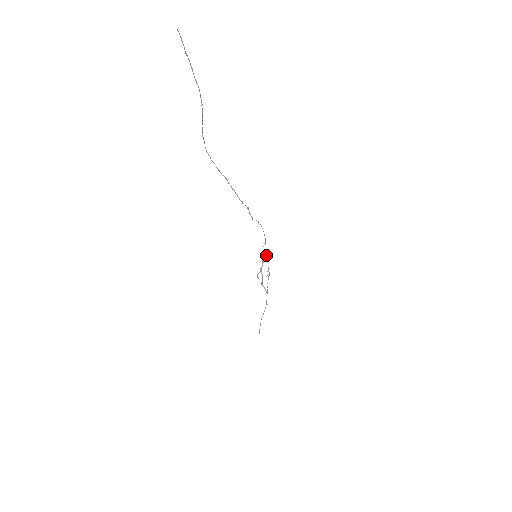
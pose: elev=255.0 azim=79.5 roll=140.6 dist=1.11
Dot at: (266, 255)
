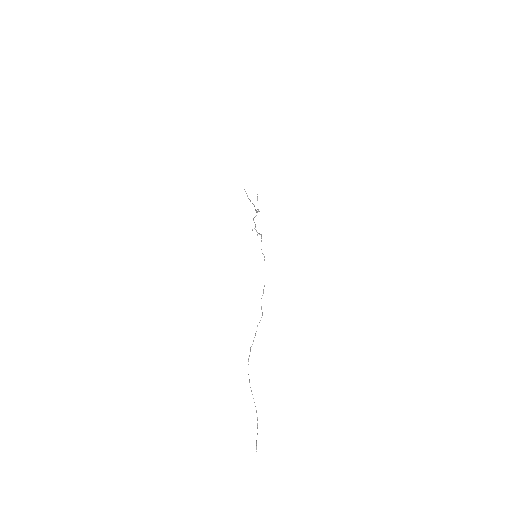
Dot at: (261, 238)
